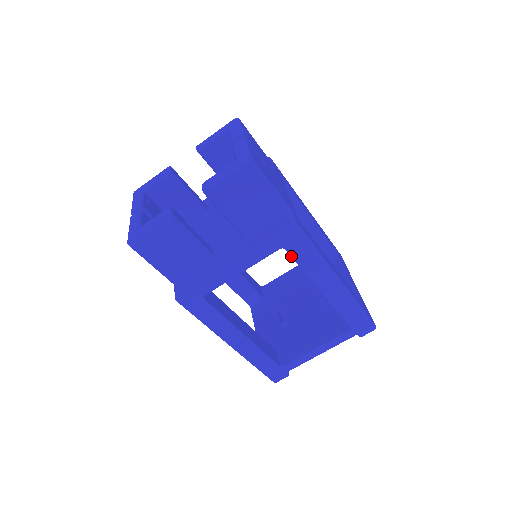
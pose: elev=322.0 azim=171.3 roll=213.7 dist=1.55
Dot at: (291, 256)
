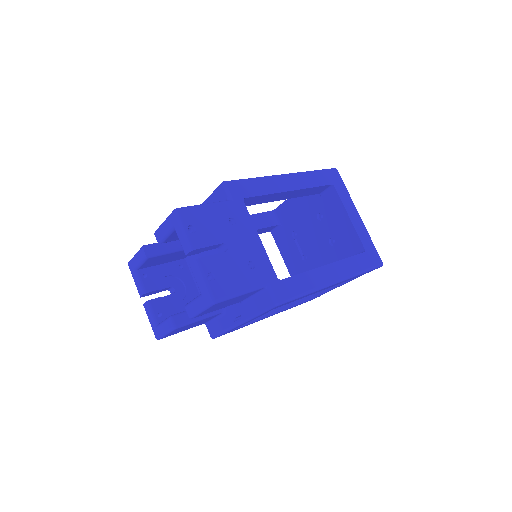
Dot at: occluded
